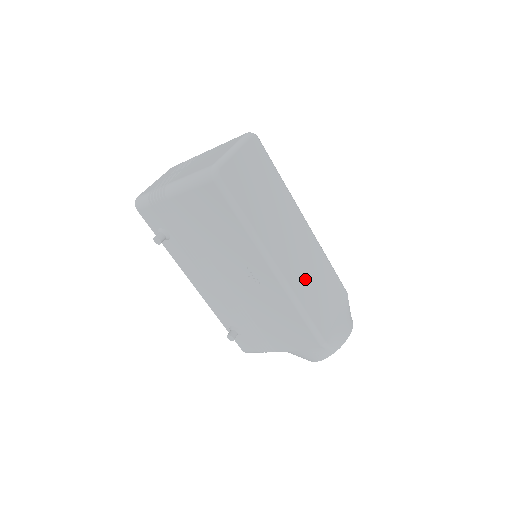
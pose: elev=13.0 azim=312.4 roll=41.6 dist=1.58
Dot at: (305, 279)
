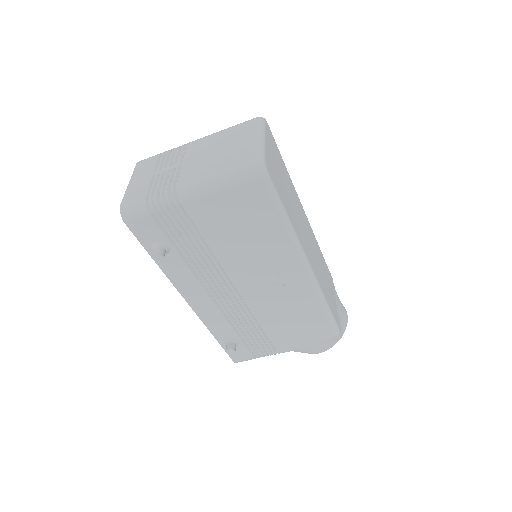
Dot at: (320, 272)
